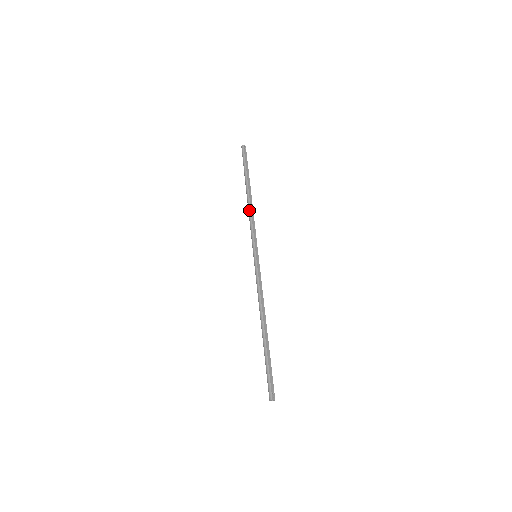
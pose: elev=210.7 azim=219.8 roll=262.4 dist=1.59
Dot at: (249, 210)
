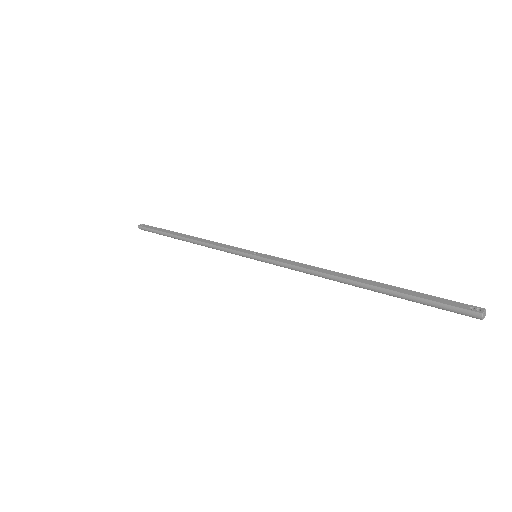
Dot at: (201, 244)
